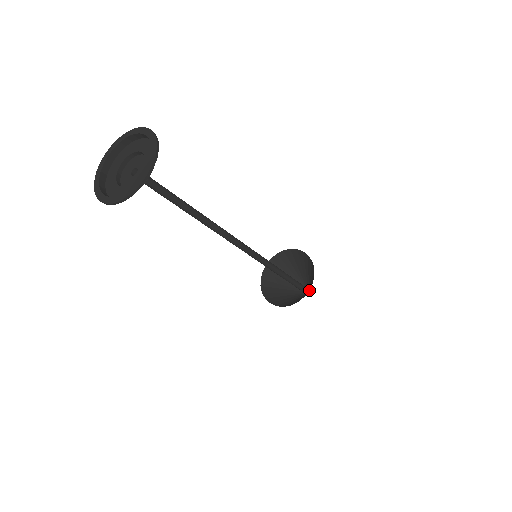
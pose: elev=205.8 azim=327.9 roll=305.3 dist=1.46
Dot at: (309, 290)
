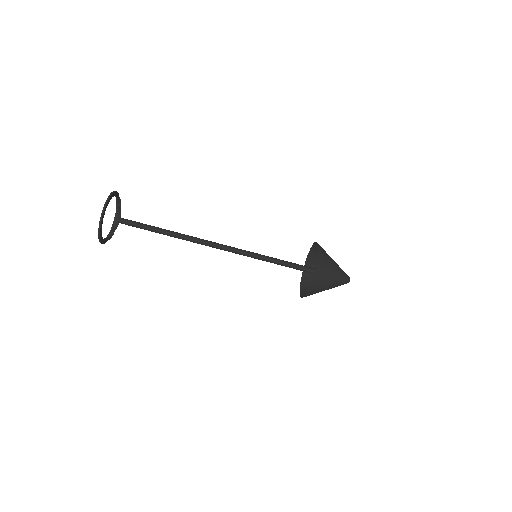
Dot at: (341, 274)
